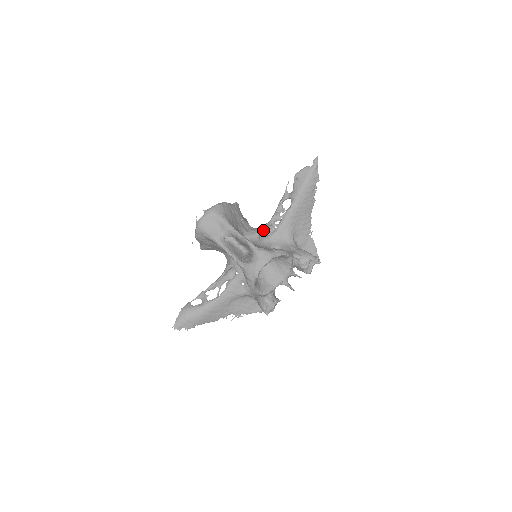
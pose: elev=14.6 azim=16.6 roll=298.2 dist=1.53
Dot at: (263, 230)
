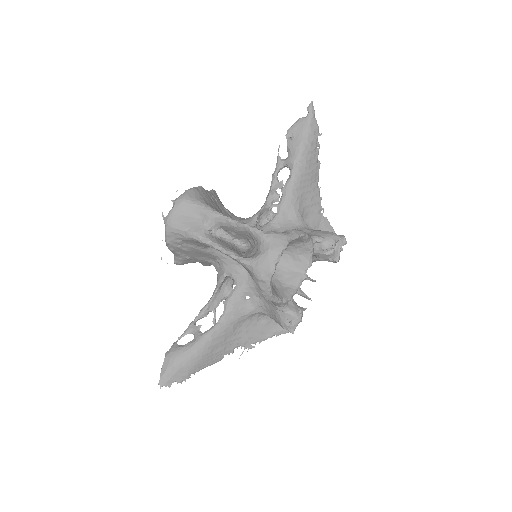
Dot at: (258, 218)
